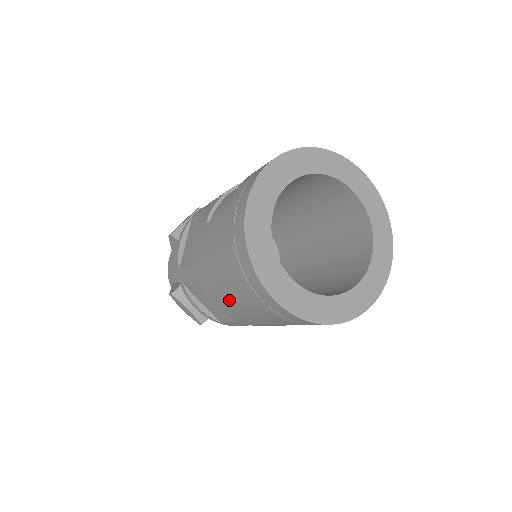
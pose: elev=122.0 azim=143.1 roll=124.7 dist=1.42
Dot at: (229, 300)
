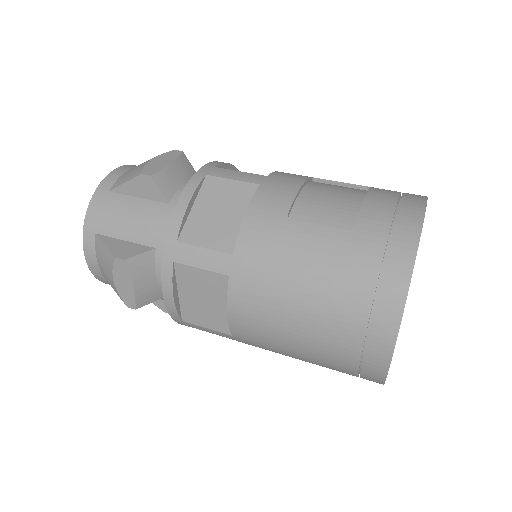
Dot at: (284, 324)
